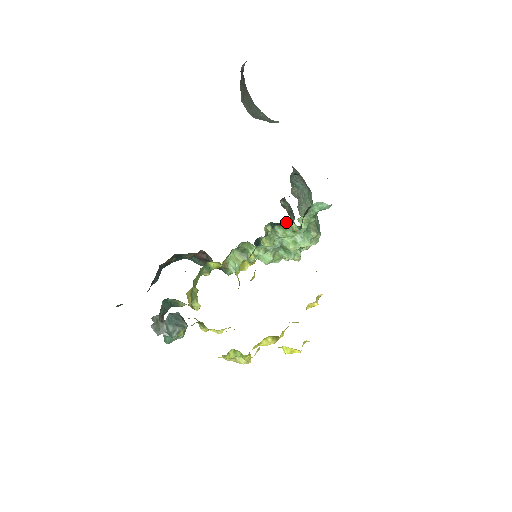
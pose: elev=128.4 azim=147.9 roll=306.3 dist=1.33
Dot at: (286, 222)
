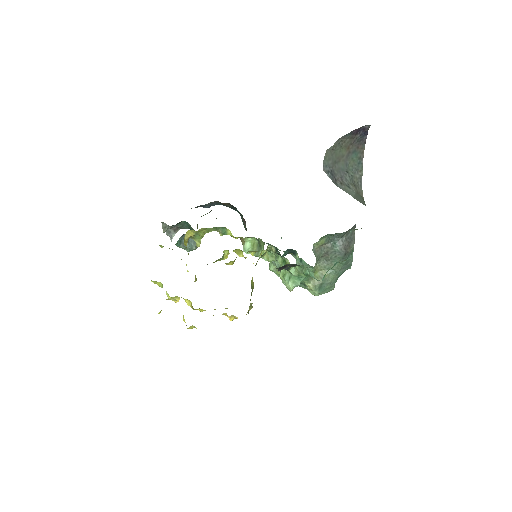
Dot at: occluded
